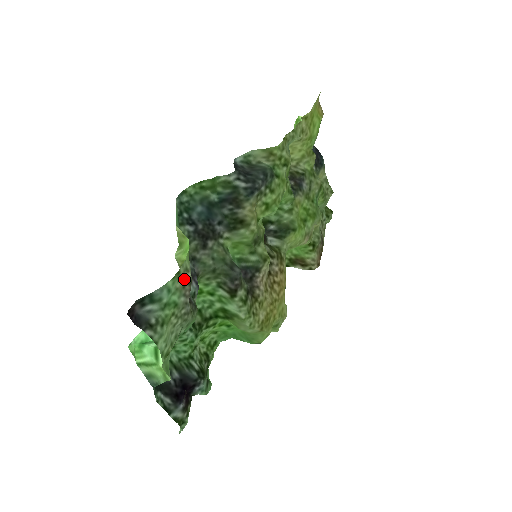
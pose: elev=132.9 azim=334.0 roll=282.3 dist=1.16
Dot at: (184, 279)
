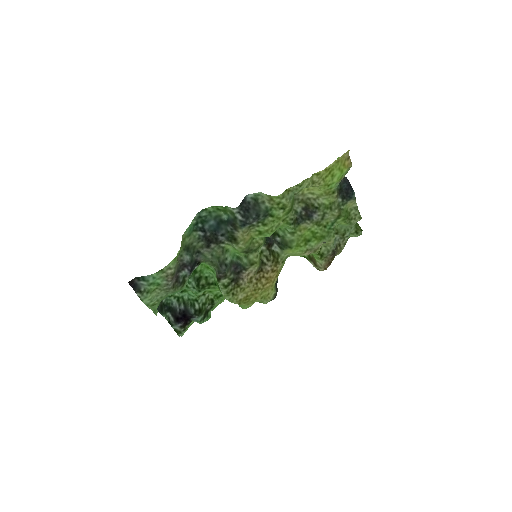
Dot at: (168, 272)
